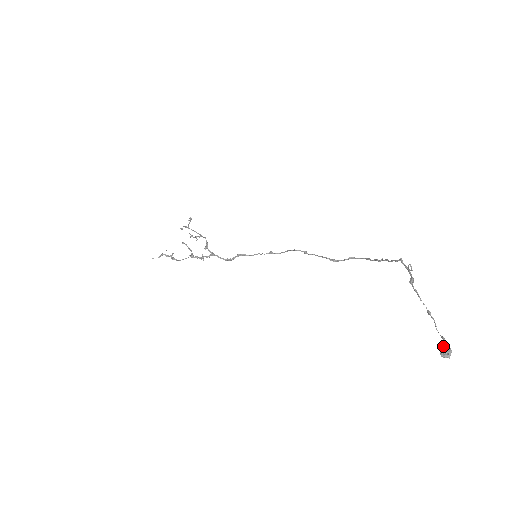
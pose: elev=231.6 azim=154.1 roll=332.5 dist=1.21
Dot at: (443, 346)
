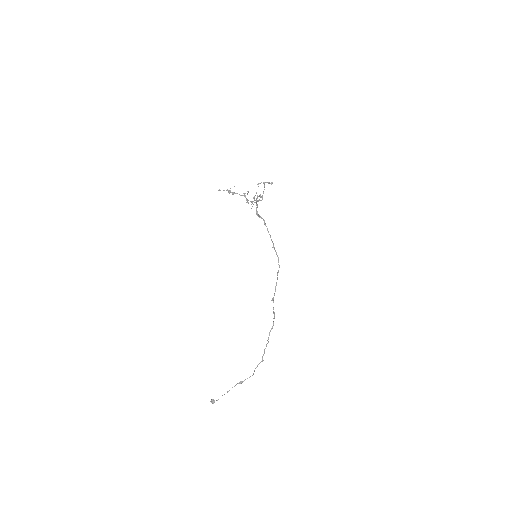
Dot at: (214, 401)
